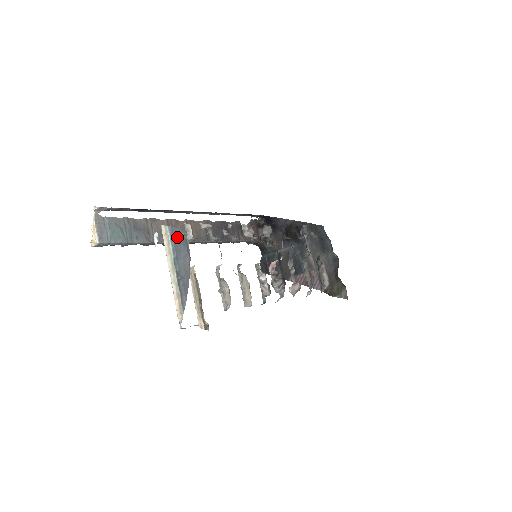
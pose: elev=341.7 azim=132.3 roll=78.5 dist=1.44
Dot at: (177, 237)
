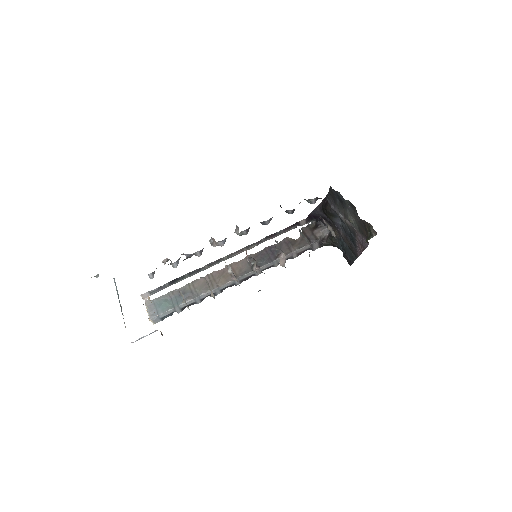
Dot at: occluded
